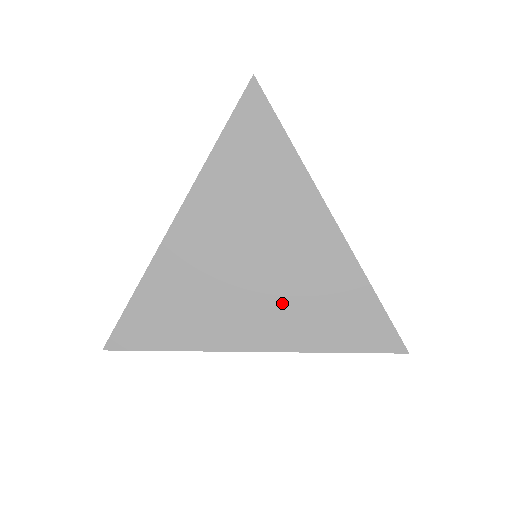
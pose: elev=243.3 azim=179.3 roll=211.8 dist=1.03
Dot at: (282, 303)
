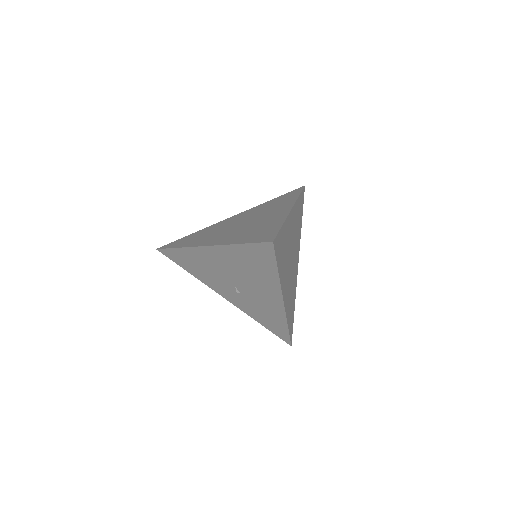
Dot at: (238, 232)
